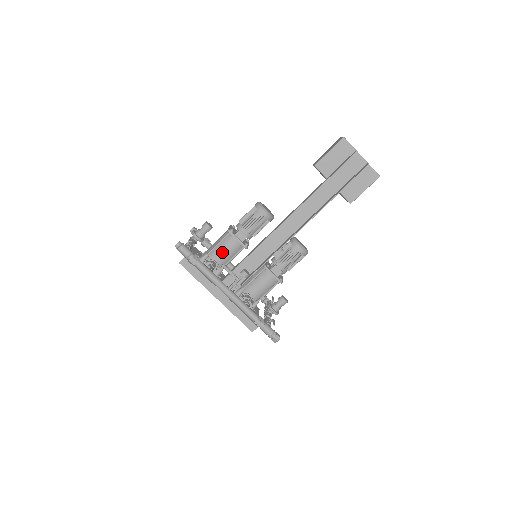
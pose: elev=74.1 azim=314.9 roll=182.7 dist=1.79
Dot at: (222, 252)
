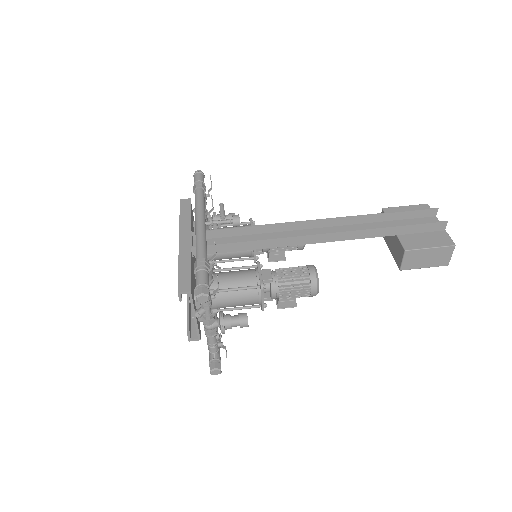
Dot at: occluded
